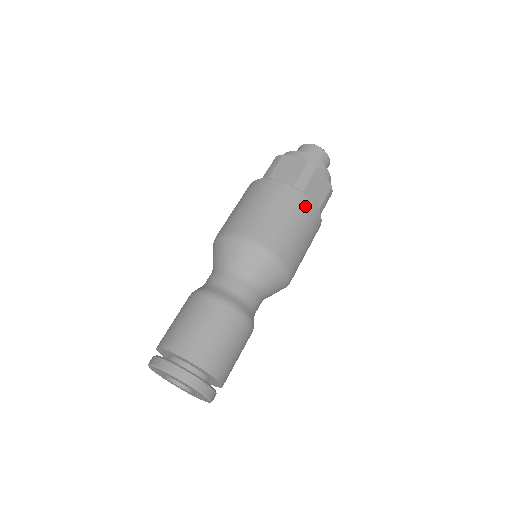
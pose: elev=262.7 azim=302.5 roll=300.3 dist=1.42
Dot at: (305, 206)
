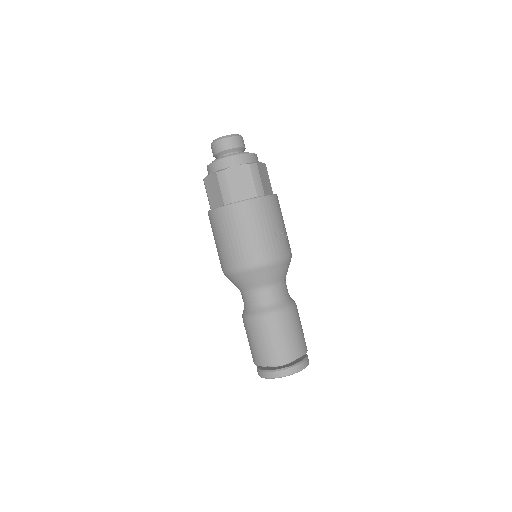
Dot at: (241, 211)
